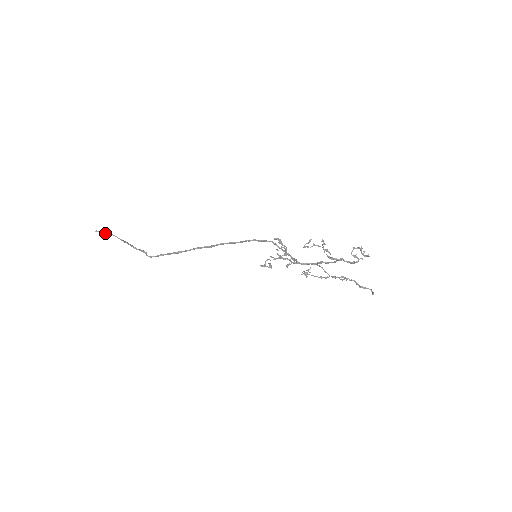
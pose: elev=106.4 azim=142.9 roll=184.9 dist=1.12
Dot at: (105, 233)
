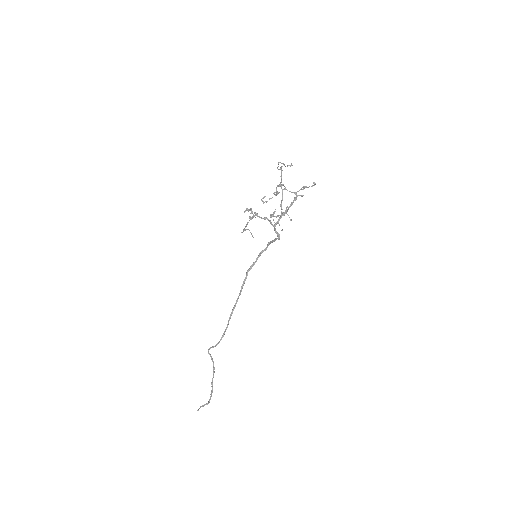
Dot at: (203, 406)
